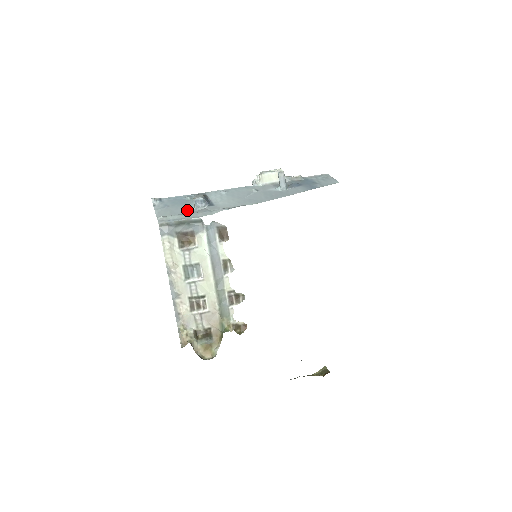
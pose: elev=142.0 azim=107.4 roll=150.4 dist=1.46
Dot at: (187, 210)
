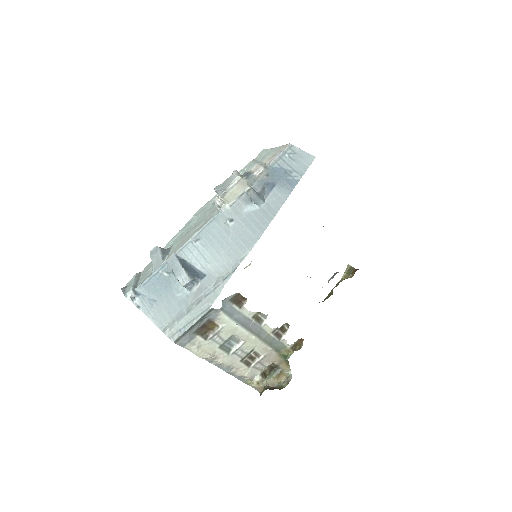
Dot at: (183, 299)
